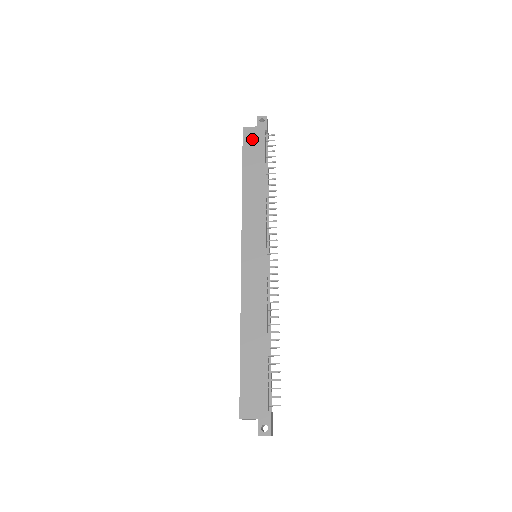
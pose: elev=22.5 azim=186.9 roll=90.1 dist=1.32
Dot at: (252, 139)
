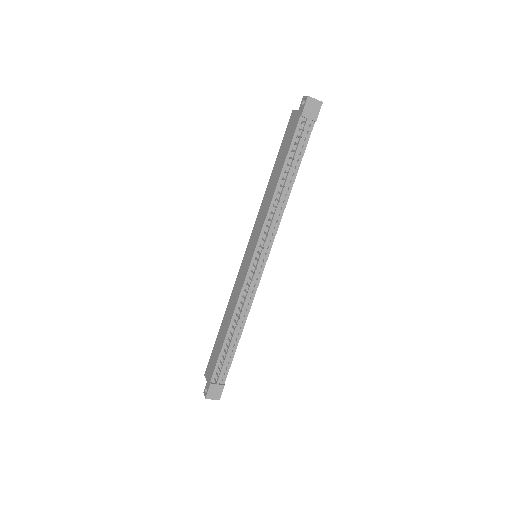
Dot at: (291, 127)
